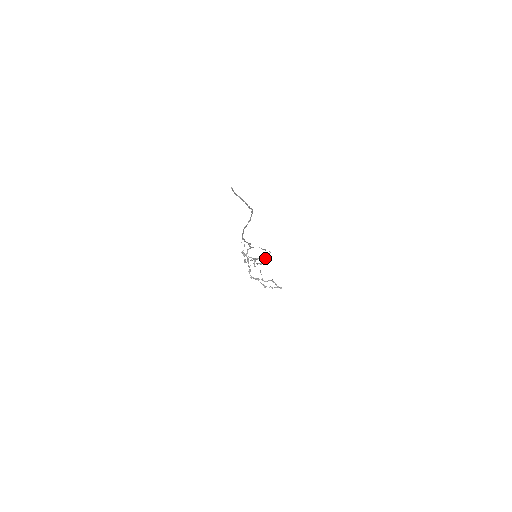
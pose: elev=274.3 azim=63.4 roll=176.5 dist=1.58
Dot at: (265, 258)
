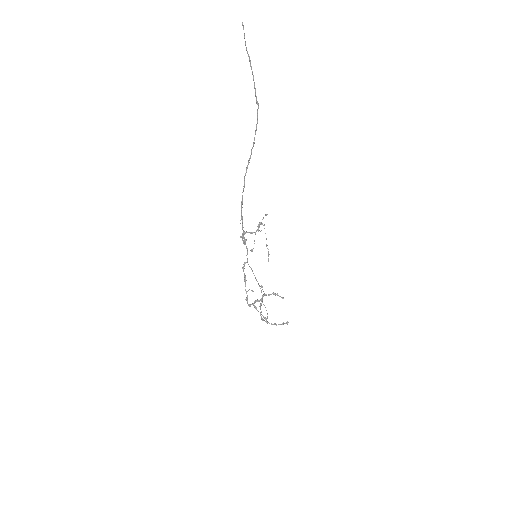
Dot at: (262, 318)
